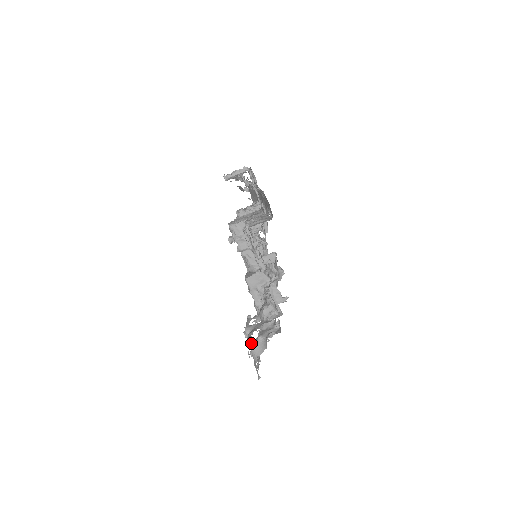
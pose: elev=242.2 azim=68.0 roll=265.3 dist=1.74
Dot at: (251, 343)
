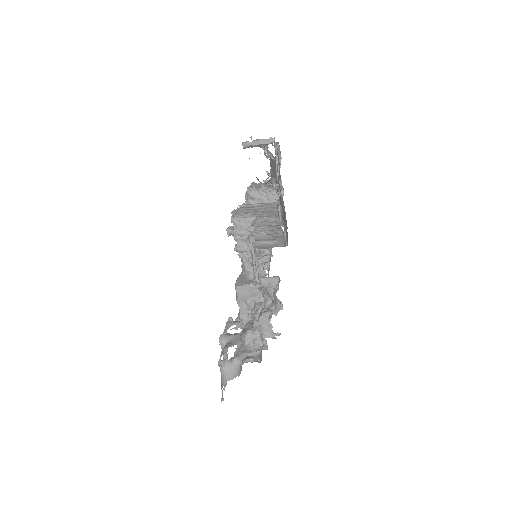
Dot at: (224, 355)
